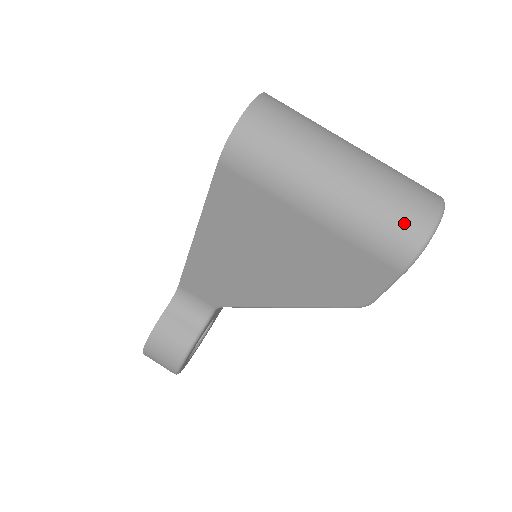
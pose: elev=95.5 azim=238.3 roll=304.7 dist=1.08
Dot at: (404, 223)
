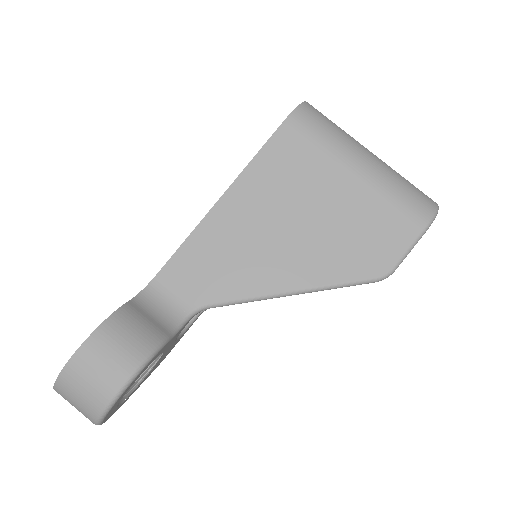
Dot at: (421, 194)
